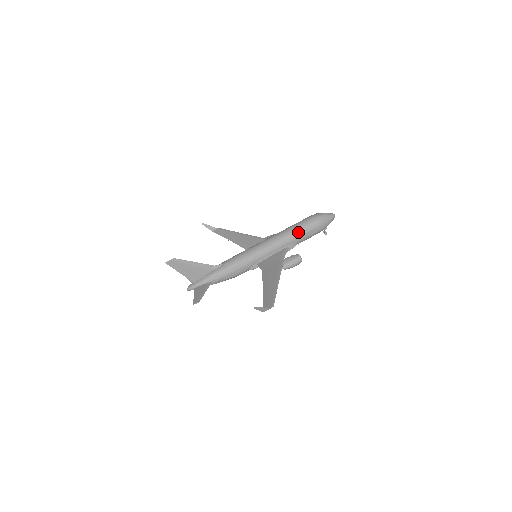
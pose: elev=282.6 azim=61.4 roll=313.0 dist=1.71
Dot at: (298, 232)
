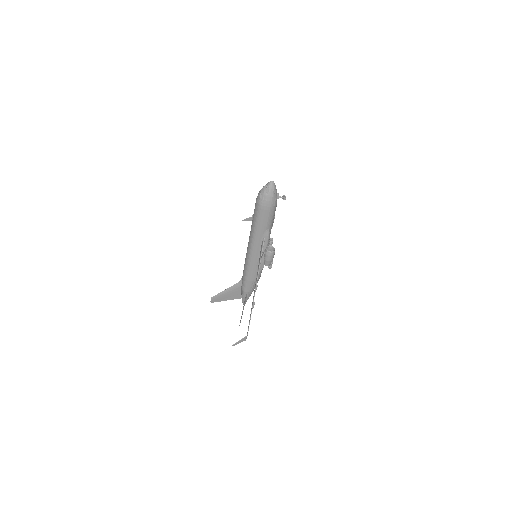
Dot at: (256, 224)
